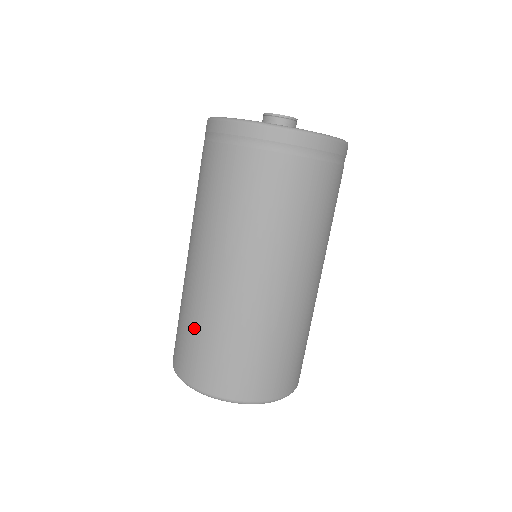
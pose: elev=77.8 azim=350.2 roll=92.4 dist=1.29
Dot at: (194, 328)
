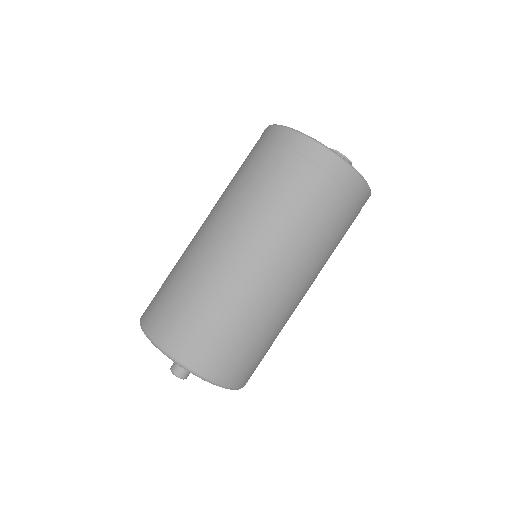
Dot at: (209, 310)
